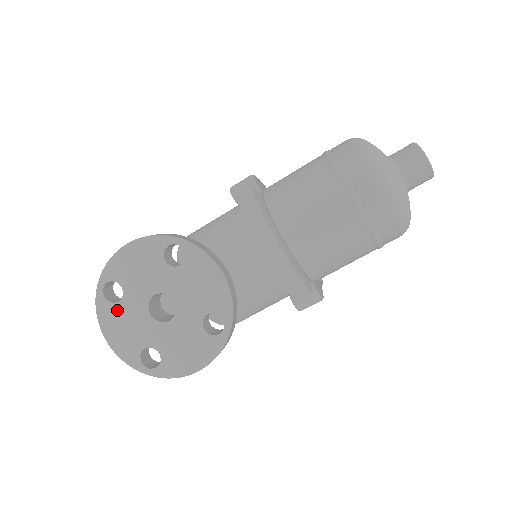
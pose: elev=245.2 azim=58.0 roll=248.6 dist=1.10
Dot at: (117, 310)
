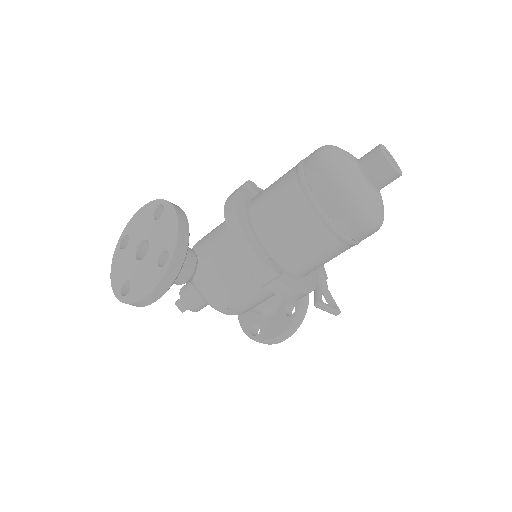
Dot at: (122, 254)
